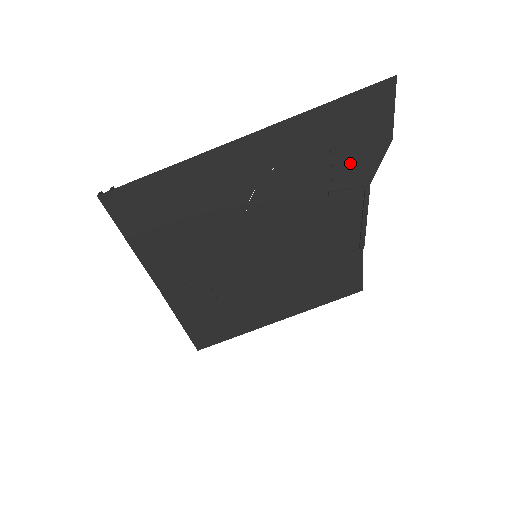
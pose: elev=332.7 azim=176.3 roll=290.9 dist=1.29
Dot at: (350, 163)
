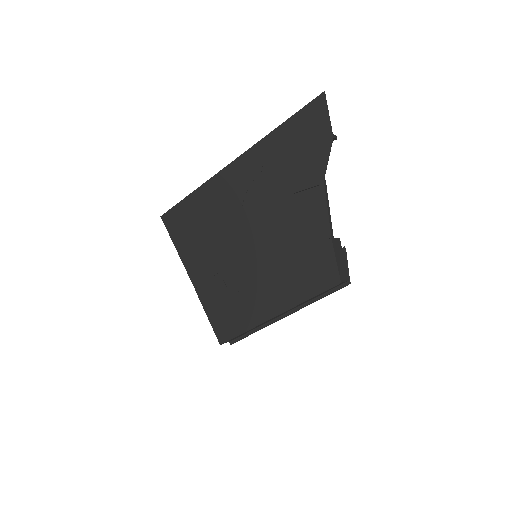
Dot at: (305, 164)
